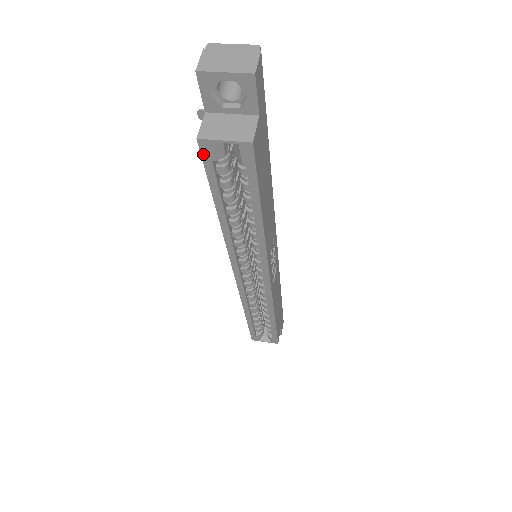
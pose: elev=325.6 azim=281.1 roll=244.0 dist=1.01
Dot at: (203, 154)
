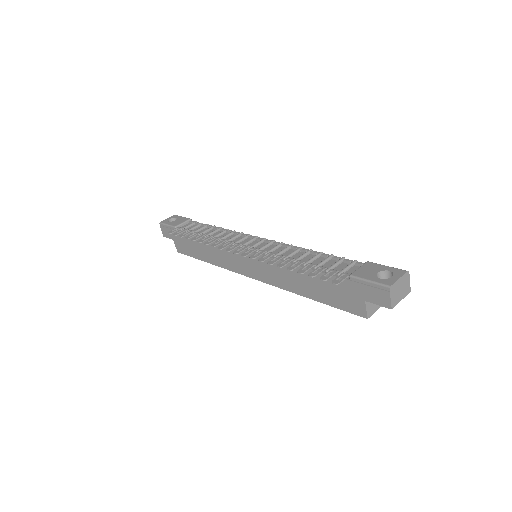
Dot at: (358, 315)
